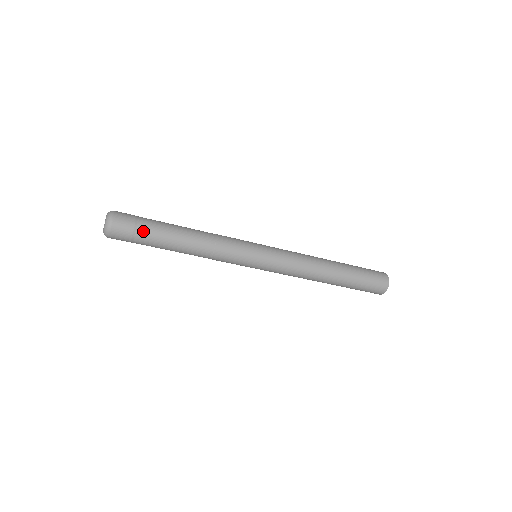
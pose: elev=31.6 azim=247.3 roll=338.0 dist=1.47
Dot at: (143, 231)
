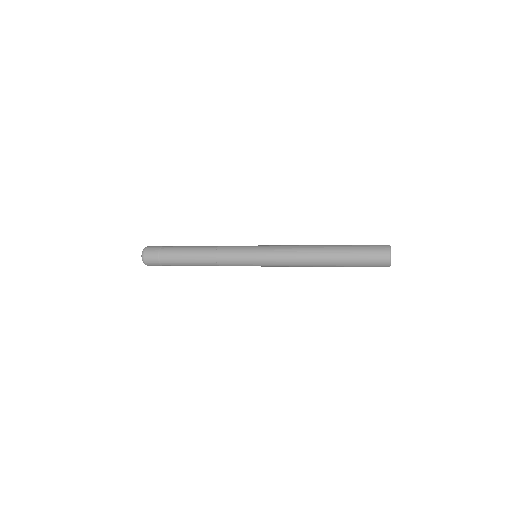
Dot at: (164, 254)
